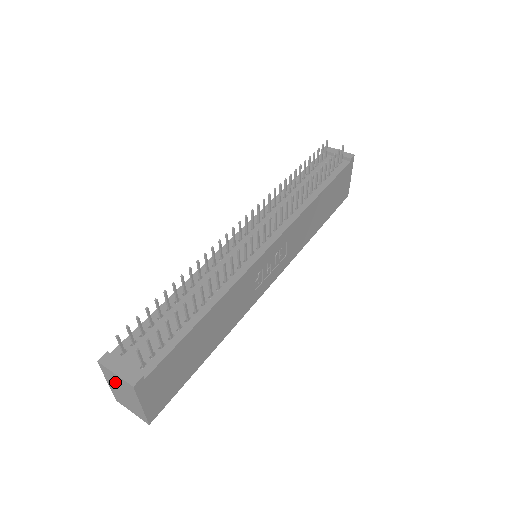
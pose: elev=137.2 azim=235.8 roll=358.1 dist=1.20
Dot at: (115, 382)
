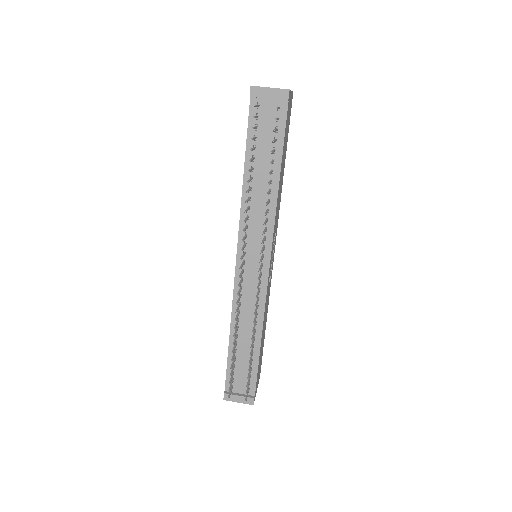
Dot at: occluded
